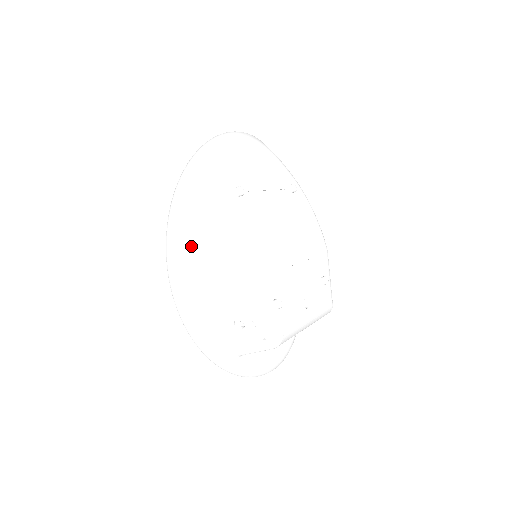
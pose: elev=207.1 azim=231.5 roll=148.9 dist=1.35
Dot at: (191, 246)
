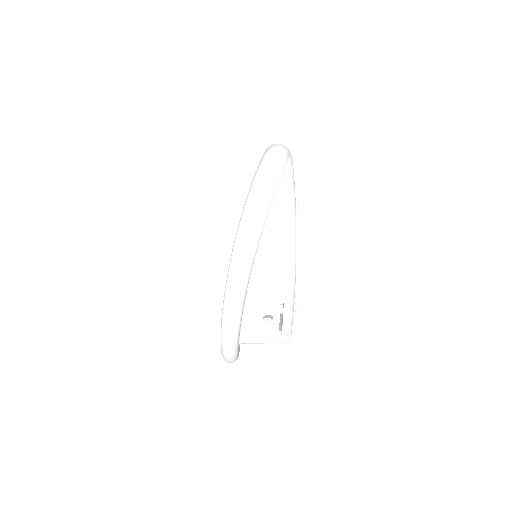
Dot at: (263, 241)
